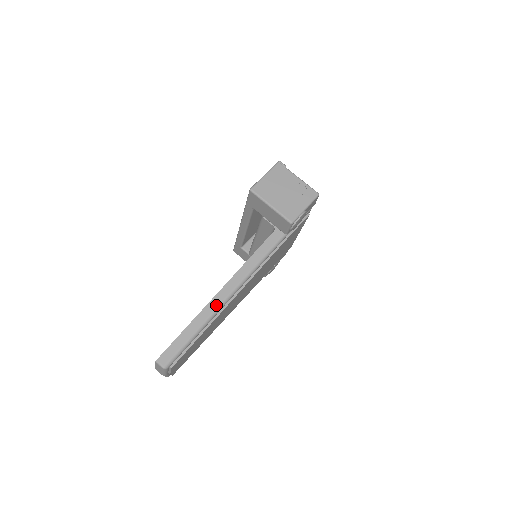
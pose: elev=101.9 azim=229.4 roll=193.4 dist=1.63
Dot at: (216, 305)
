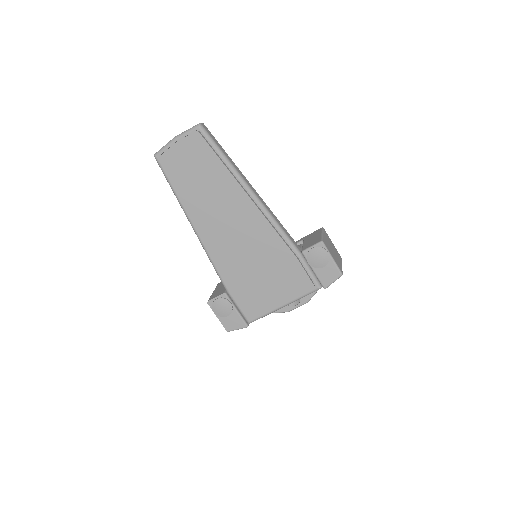
Dot at: (245, 180)
